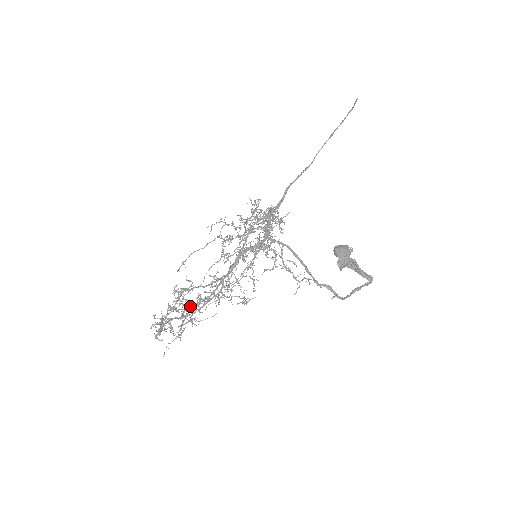
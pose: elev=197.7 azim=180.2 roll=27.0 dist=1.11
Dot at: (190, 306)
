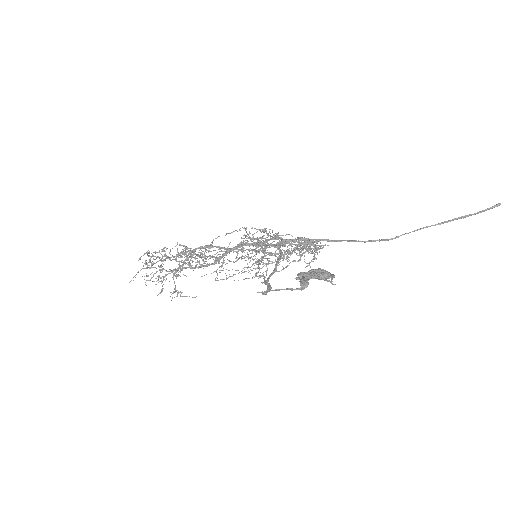
Dot at: occluded
